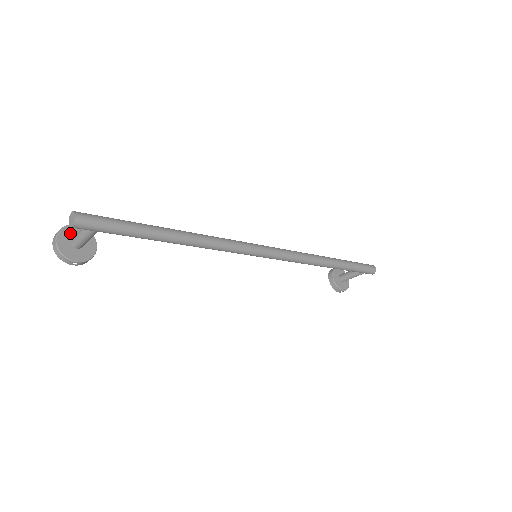
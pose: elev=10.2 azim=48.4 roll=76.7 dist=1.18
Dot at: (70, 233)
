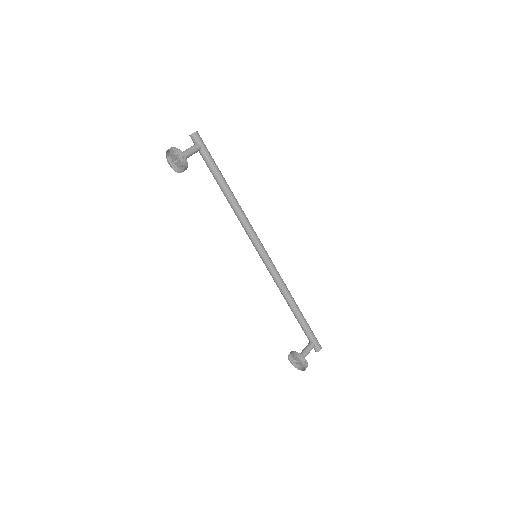
Dot at: occluded
